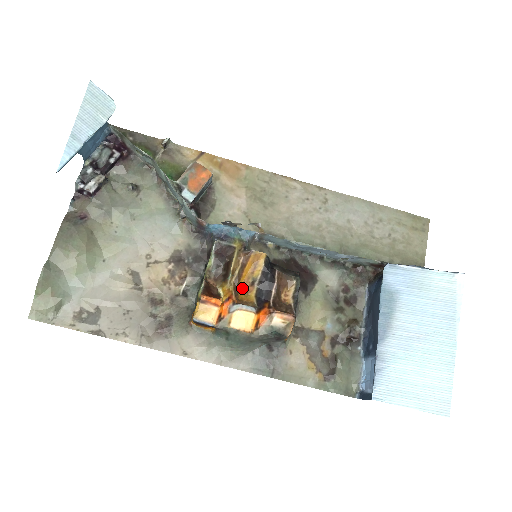
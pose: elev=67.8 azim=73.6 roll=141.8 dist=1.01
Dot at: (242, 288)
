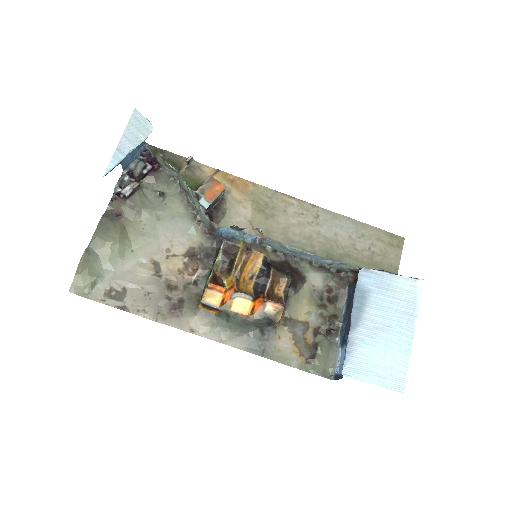
Dot at: (243, 281)
